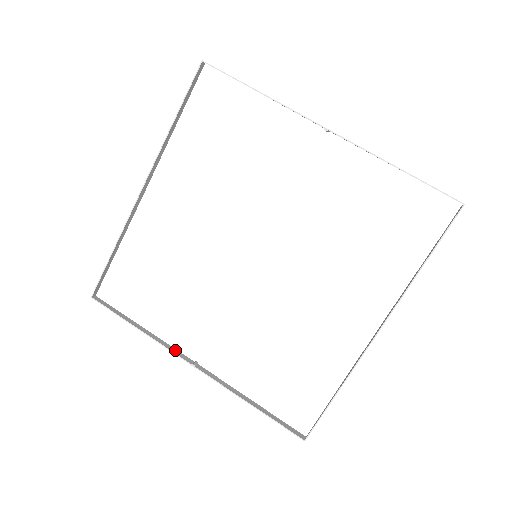
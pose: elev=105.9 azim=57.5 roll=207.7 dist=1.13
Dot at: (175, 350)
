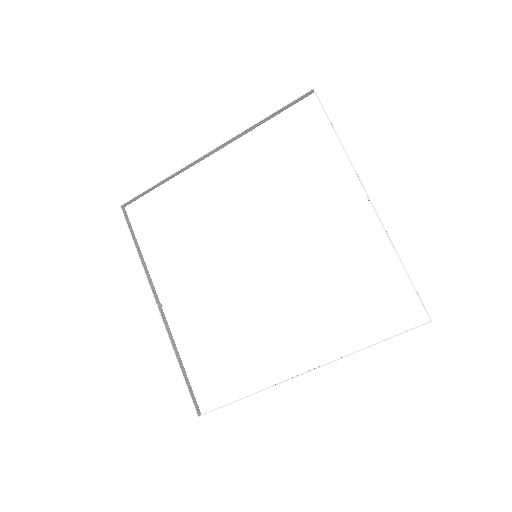
Dot at: (153, 285)
